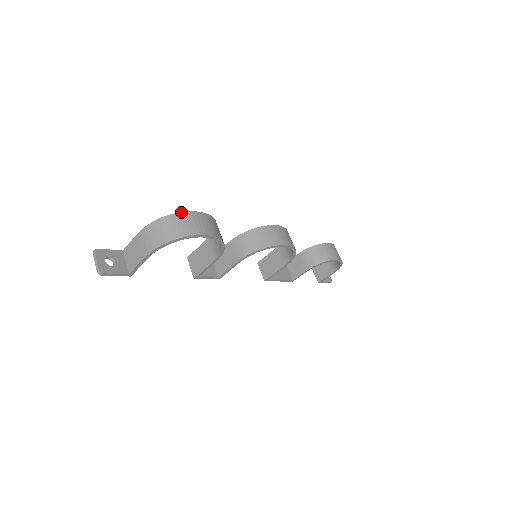
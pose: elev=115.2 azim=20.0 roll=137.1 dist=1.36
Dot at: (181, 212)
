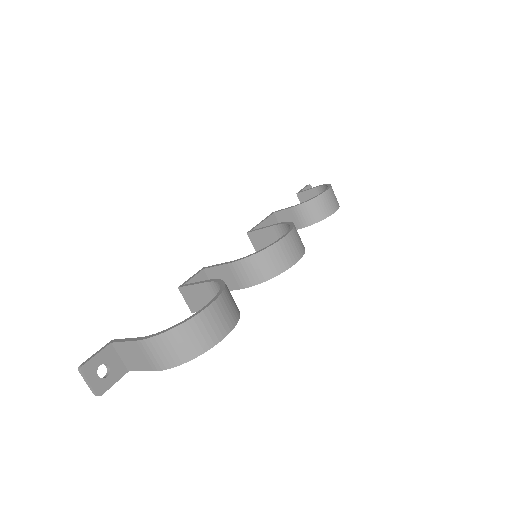
Dot at: (192, 318)
